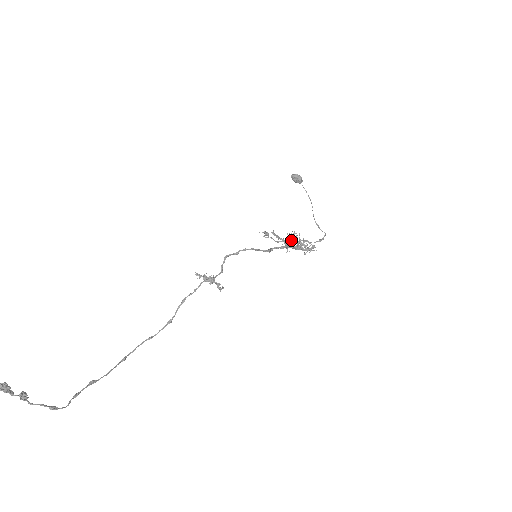
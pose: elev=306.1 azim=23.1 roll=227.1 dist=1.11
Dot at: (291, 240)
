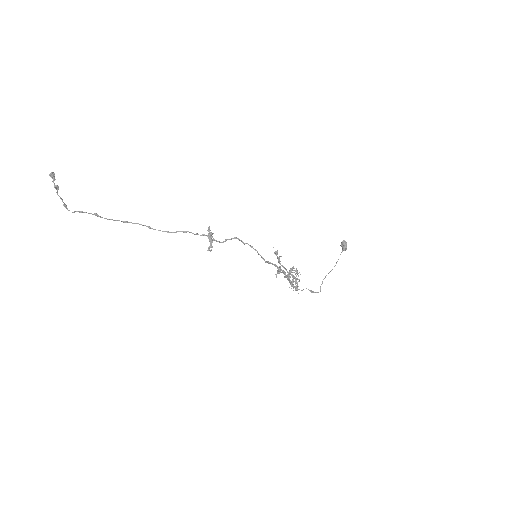
Dot at: (290, 271)
